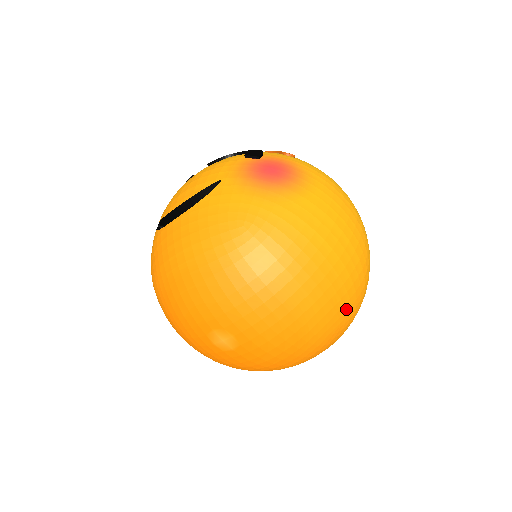
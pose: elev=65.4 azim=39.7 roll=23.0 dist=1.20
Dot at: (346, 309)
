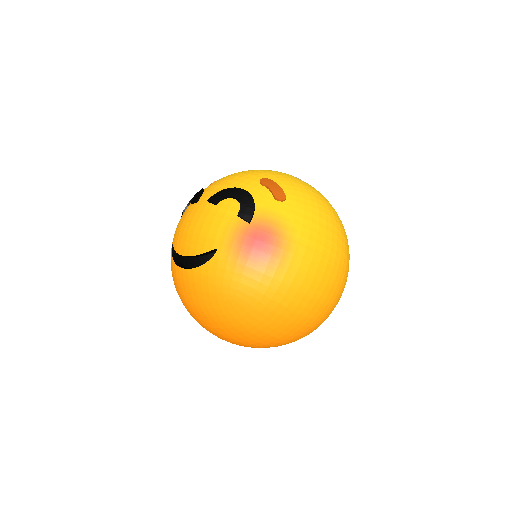
Dot at: (318, 325)
